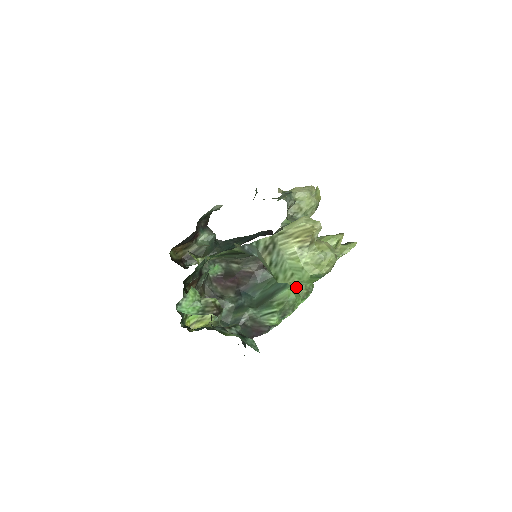
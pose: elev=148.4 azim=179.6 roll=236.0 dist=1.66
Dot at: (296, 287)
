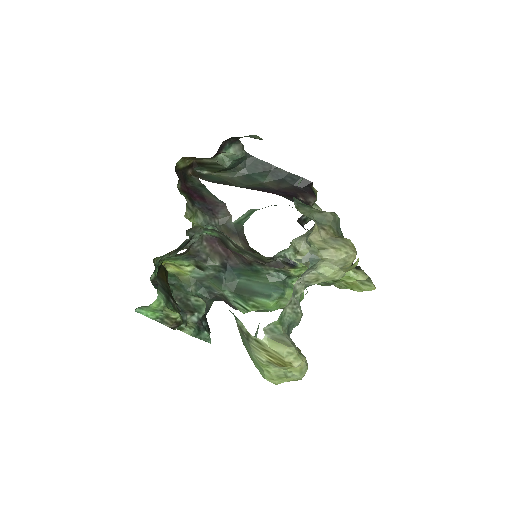
Dot at: occluded
